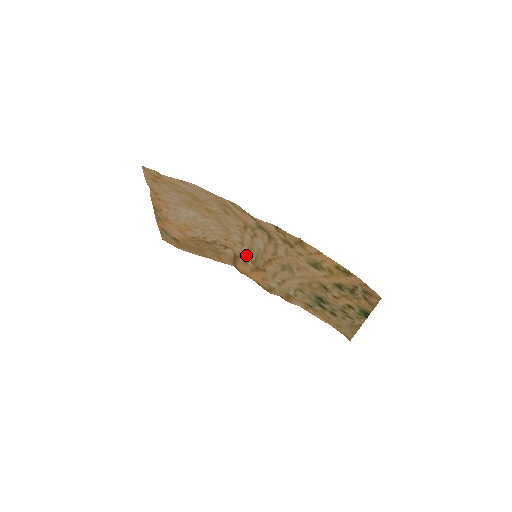
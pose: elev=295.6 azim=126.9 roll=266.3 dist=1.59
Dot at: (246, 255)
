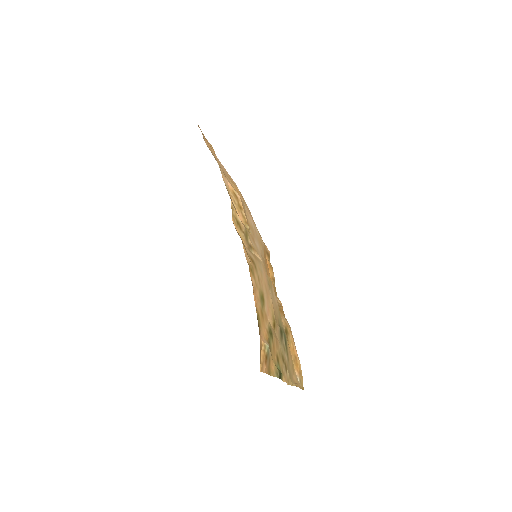
Dot at: occluded
